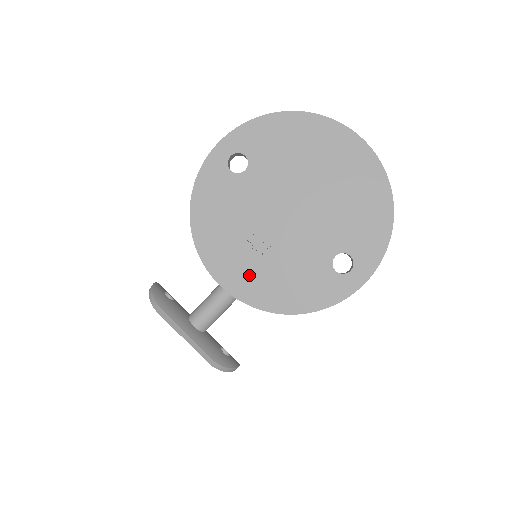
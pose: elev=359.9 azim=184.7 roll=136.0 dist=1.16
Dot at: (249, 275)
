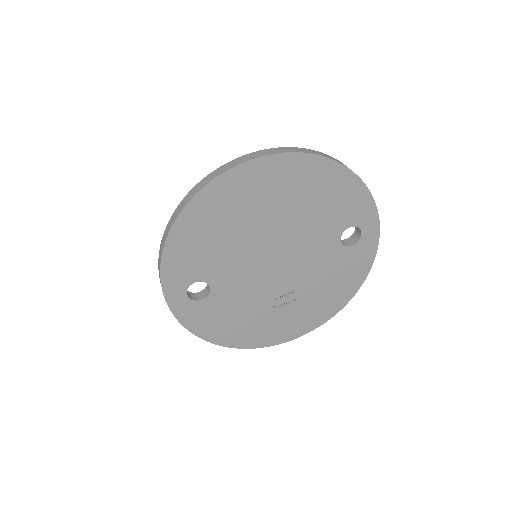
Dot at: (302, 316)
